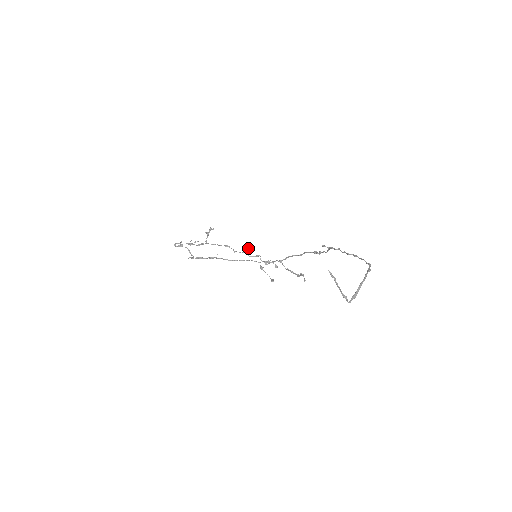
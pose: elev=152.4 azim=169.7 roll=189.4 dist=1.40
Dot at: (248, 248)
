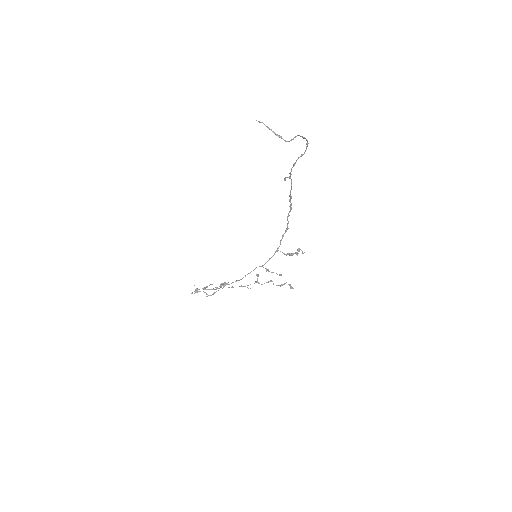
Dot at: (257, 274)
